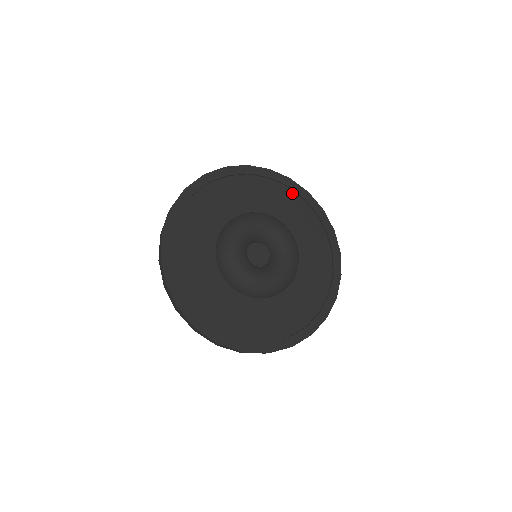
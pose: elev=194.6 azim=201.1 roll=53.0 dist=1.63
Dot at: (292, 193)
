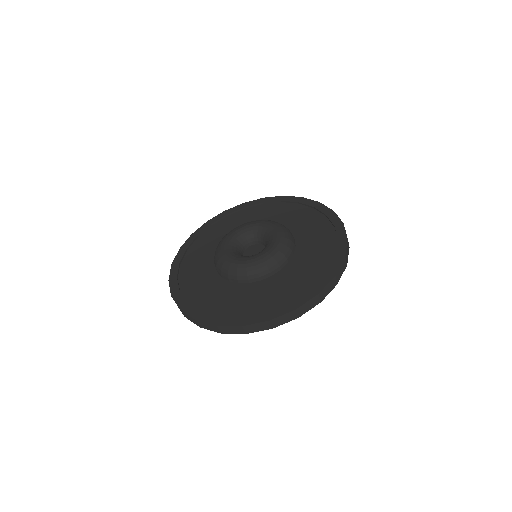
Dot at: (333, 234)
